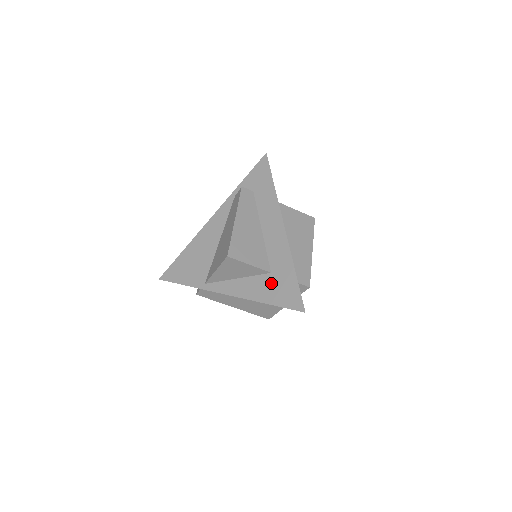
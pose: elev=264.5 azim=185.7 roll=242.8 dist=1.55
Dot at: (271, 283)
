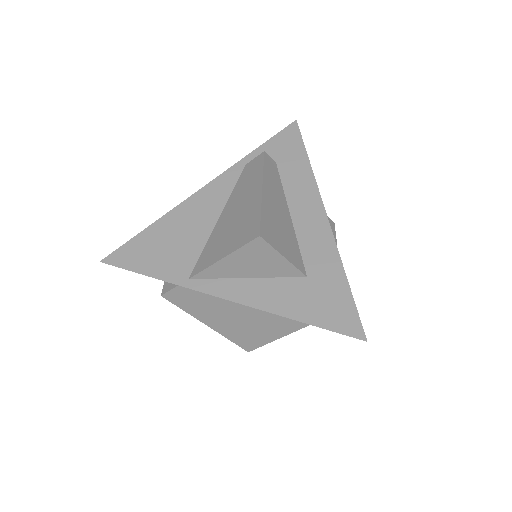
Dot at: (308, 292)
